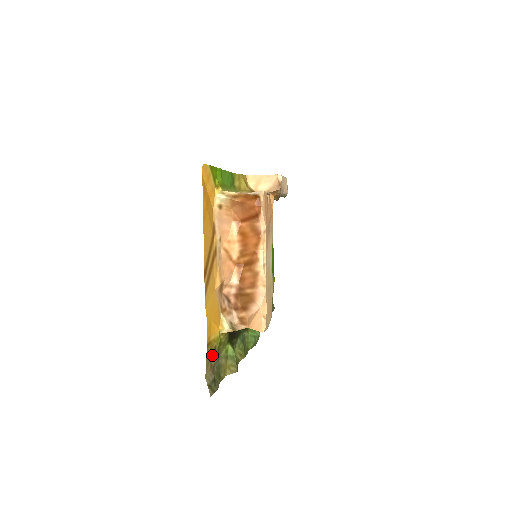
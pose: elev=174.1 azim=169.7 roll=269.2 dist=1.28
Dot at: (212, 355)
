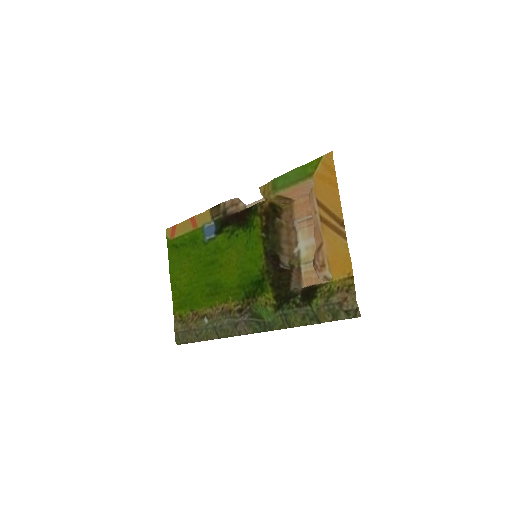
Dot at: (342, 291)
